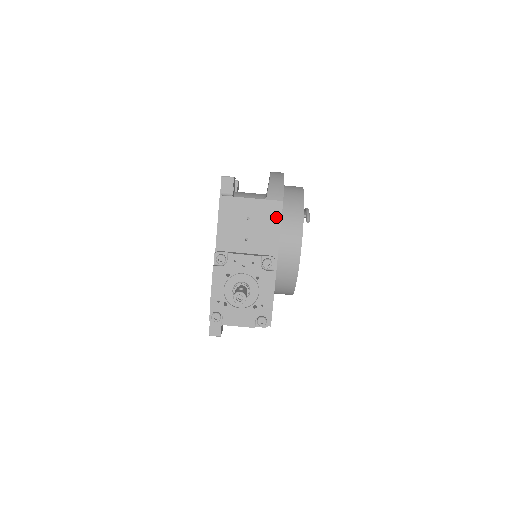
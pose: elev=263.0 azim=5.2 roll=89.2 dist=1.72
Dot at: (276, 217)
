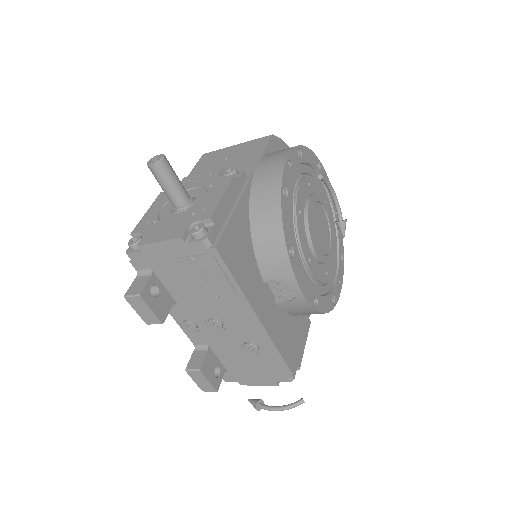
Dot at: (260, 147)
